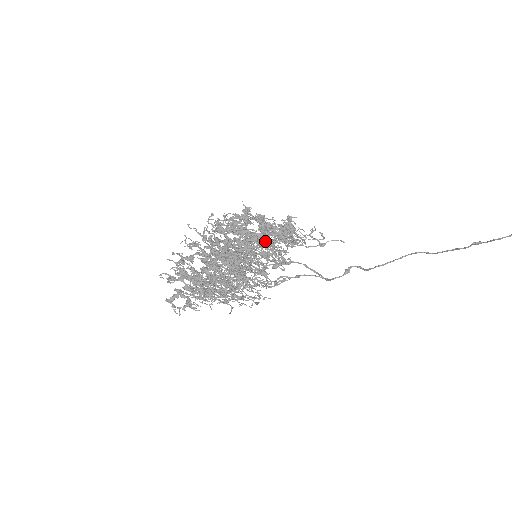
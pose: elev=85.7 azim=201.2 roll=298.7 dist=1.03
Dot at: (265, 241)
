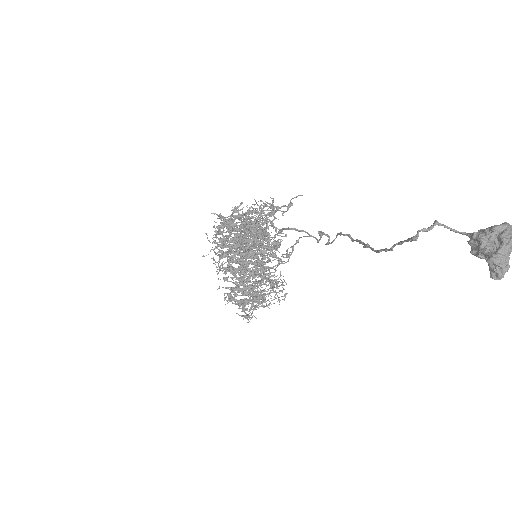
Dot at: (249, 246)
